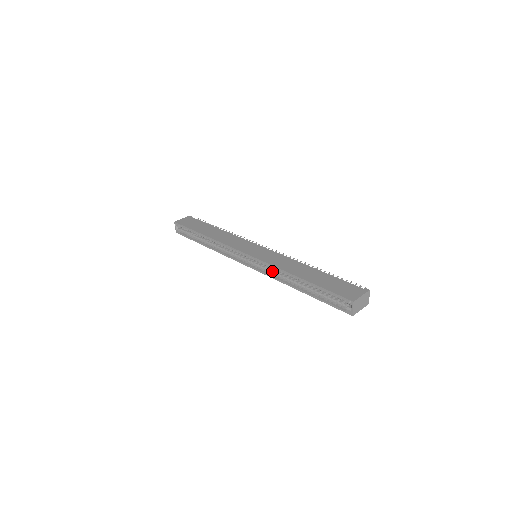
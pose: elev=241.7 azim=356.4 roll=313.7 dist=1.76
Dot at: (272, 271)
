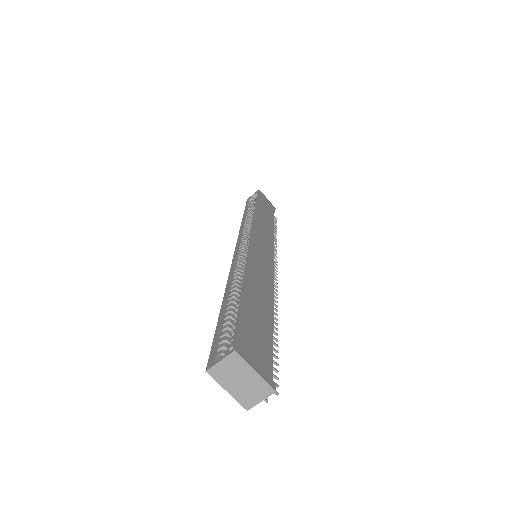
Dot at: (241, 268)
